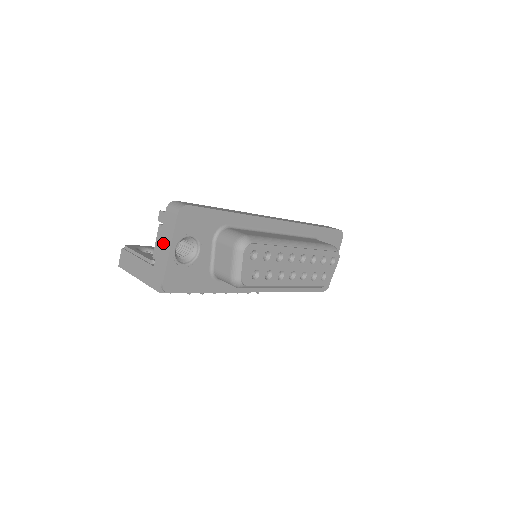
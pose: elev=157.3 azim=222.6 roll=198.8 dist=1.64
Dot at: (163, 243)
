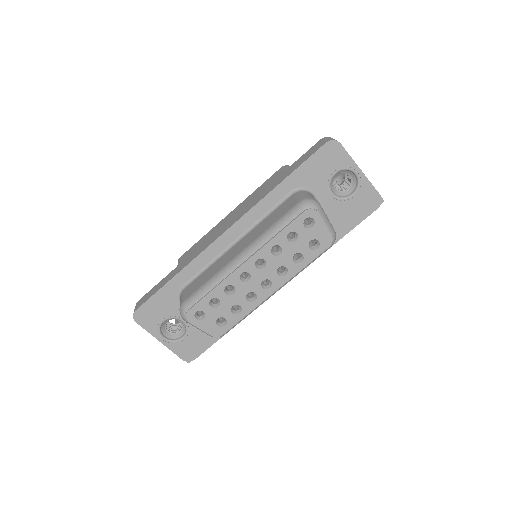
Dot at: occluded
